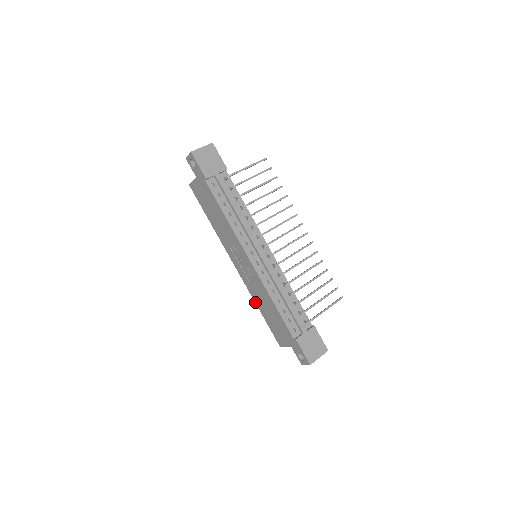
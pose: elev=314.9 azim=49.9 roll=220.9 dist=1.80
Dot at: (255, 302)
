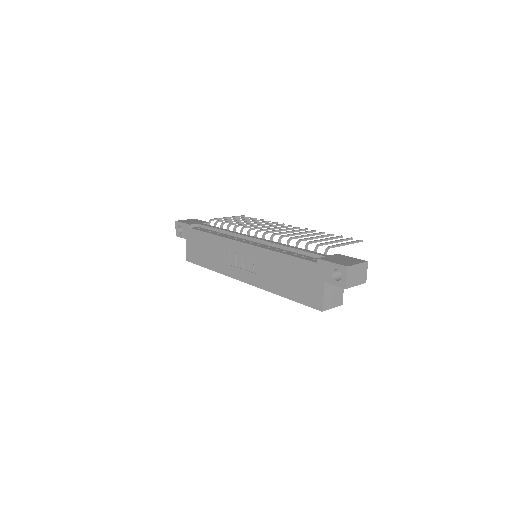
Dot at: (274, 293)
